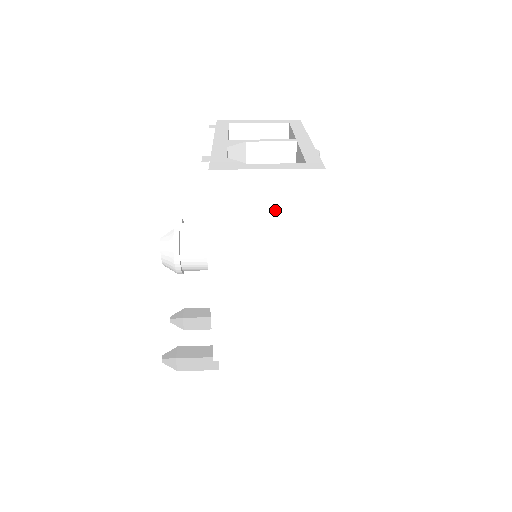
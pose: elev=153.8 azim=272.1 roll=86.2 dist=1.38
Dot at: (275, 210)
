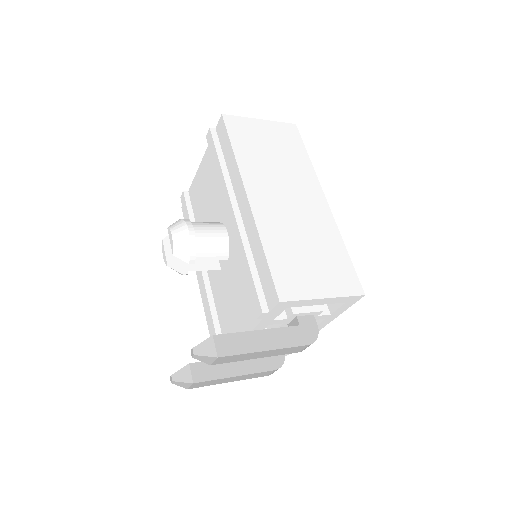
Dot at: (274, 144)
